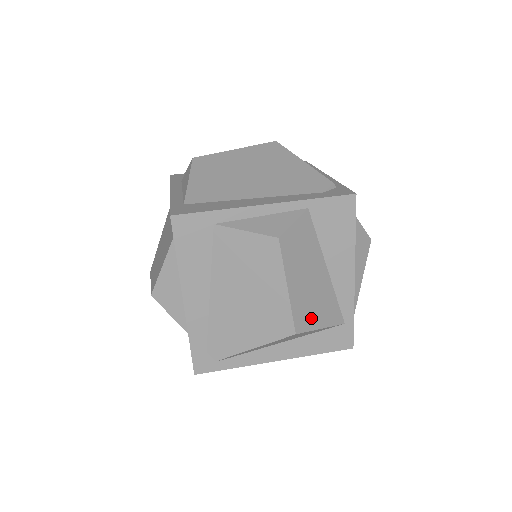
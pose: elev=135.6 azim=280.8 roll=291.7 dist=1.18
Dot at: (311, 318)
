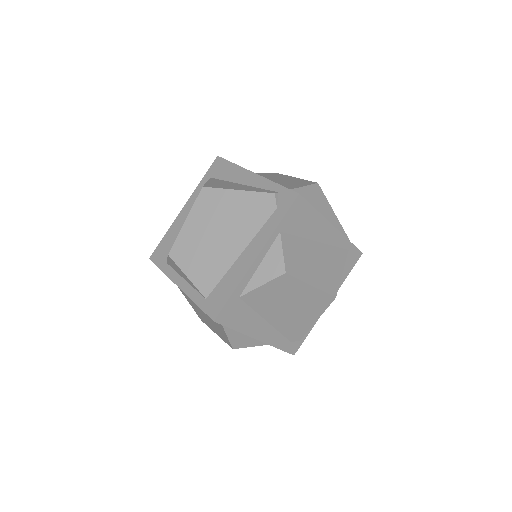
Dot at: (334, 278)
